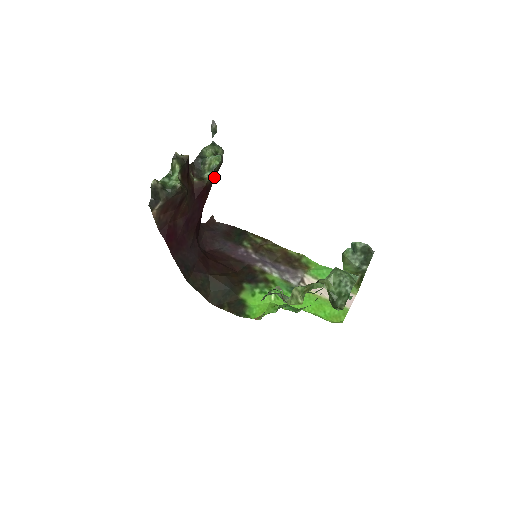
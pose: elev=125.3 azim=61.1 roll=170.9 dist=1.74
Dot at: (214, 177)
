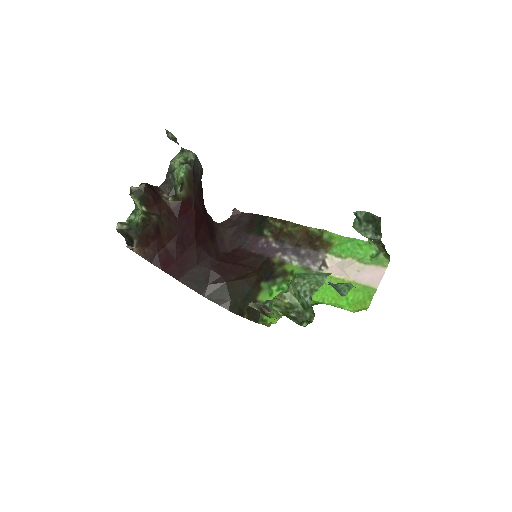
Dot at: (191, 187)
